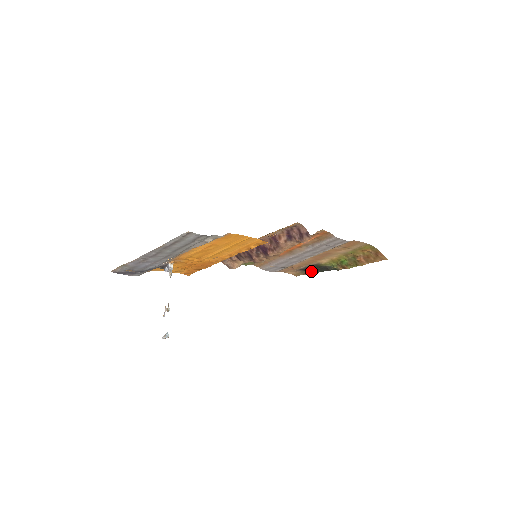
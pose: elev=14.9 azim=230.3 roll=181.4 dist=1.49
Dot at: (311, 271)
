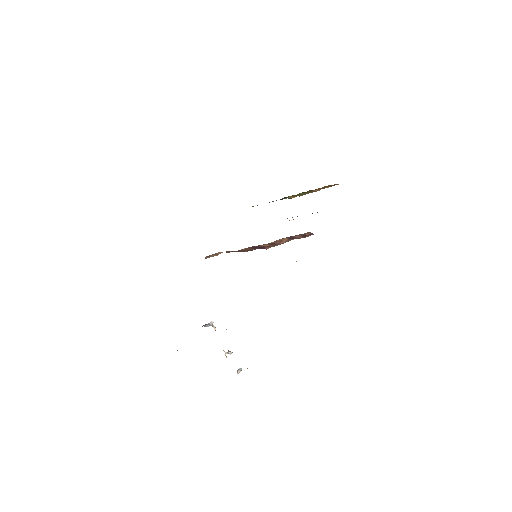
Dot at: occluded
